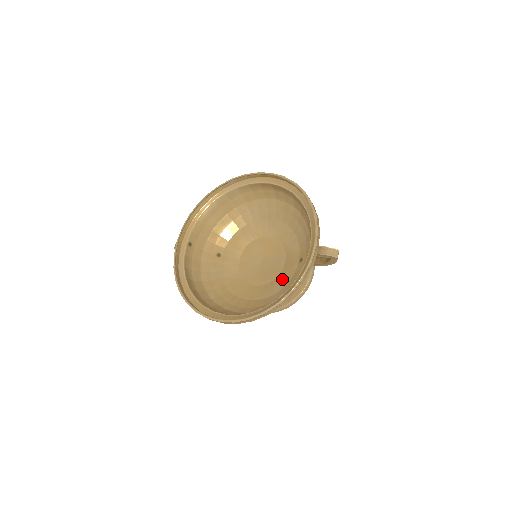
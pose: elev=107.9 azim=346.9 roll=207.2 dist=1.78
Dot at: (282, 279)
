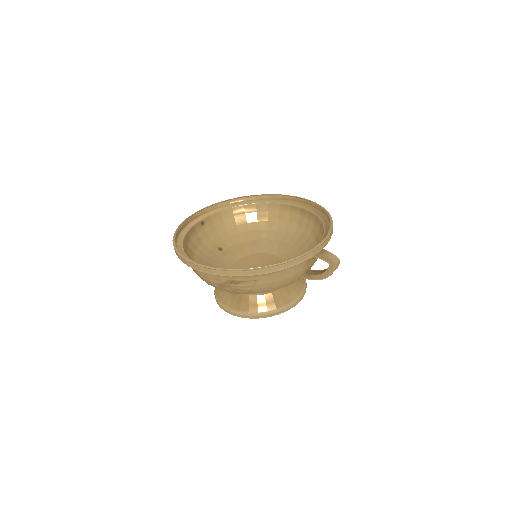
Dot at: occluded
